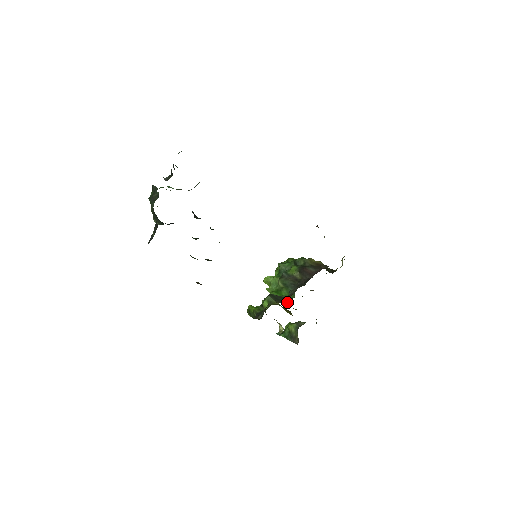
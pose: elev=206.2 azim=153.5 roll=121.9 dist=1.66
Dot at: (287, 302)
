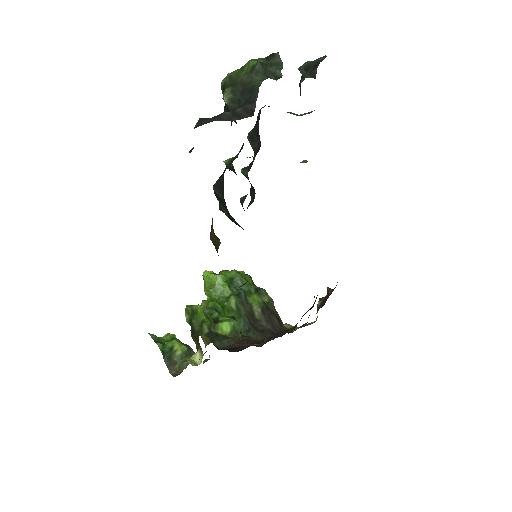
Dot at: occluded
